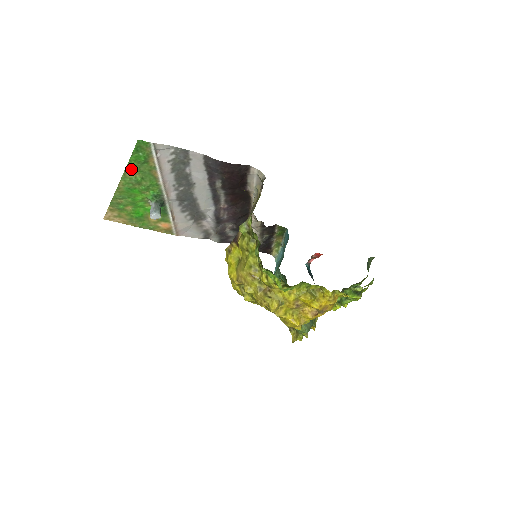
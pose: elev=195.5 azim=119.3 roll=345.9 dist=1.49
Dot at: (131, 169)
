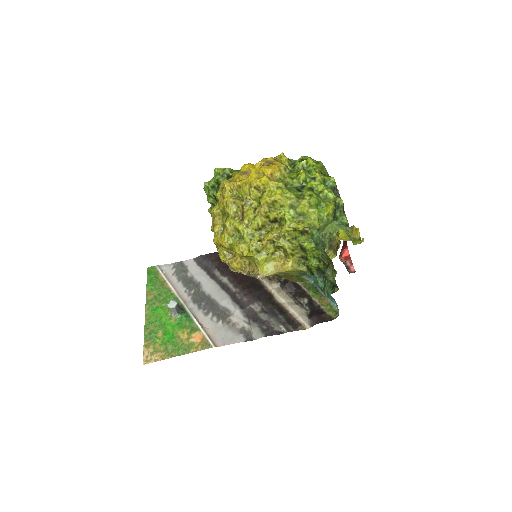
Dot at: (150, 292)
